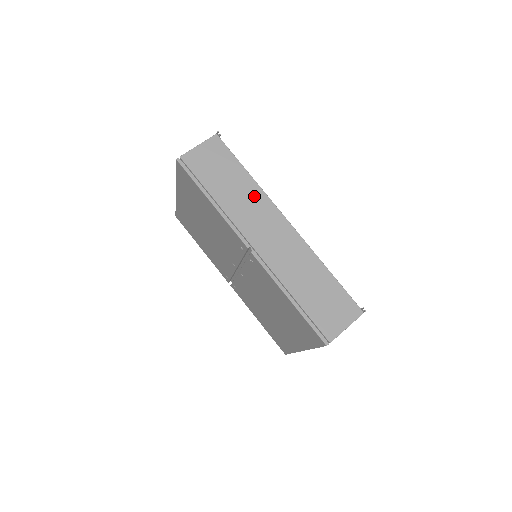
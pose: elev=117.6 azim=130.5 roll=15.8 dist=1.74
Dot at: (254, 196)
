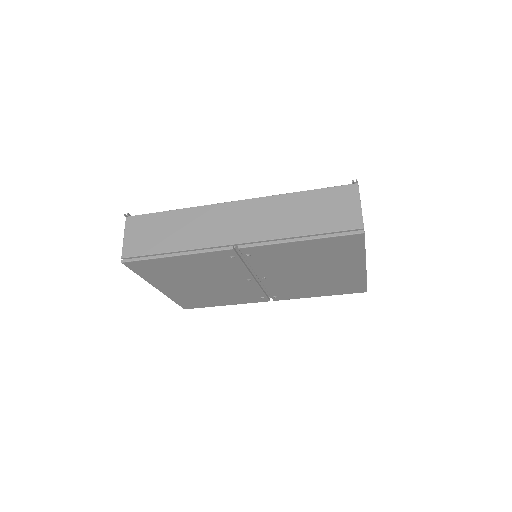
Dot at: (195, 217)
